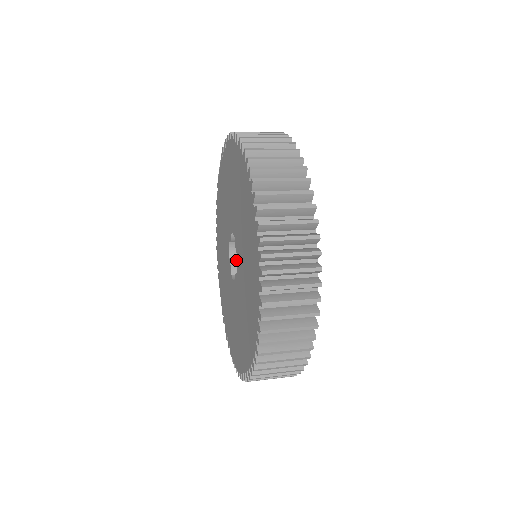
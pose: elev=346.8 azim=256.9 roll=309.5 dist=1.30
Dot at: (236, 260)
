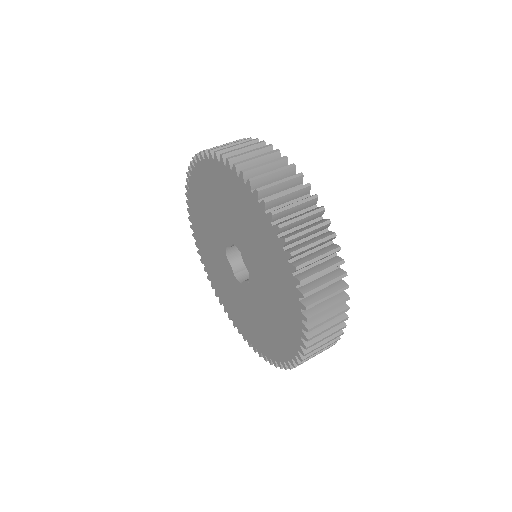
Dot at: (234, 259)
